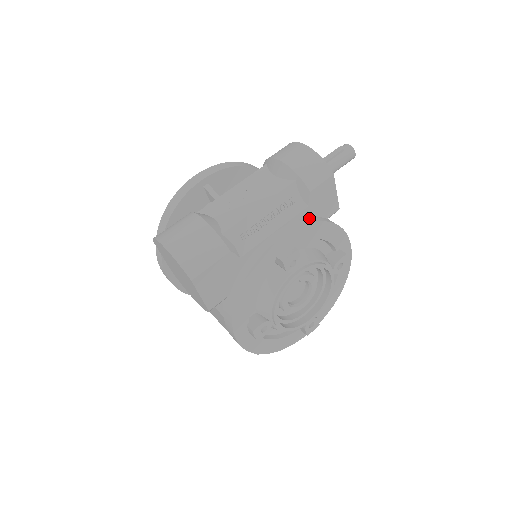
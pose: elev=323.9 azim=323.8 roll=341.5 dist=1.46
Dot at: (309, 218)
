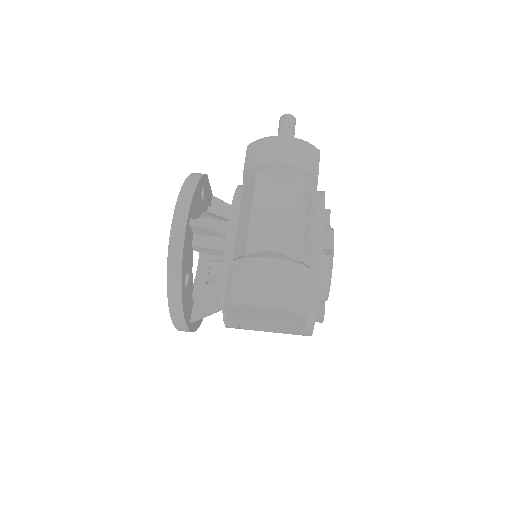
Dot at: (317, 200)
